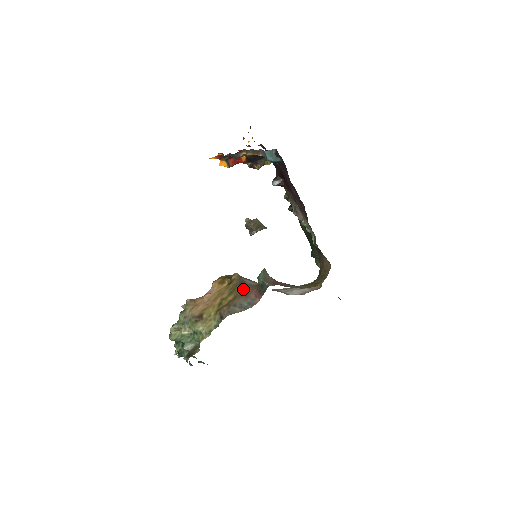
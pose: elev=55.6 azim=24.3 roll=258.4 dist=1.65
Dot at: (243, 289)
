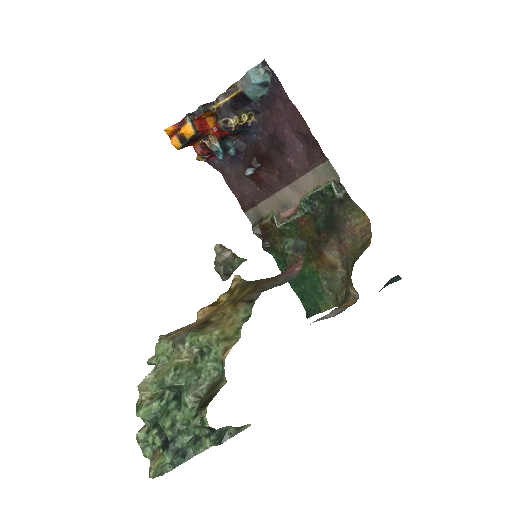
Dot at: (261, 280)
